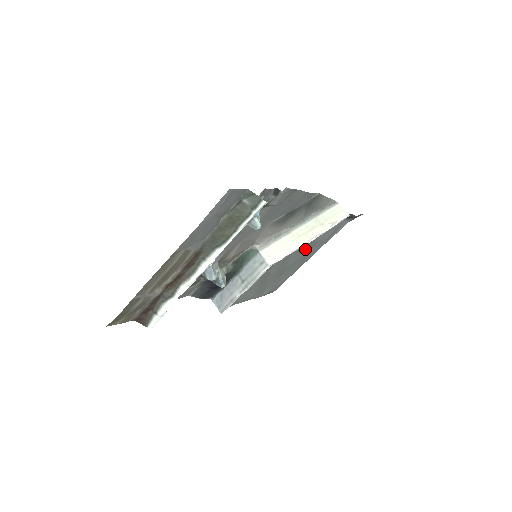
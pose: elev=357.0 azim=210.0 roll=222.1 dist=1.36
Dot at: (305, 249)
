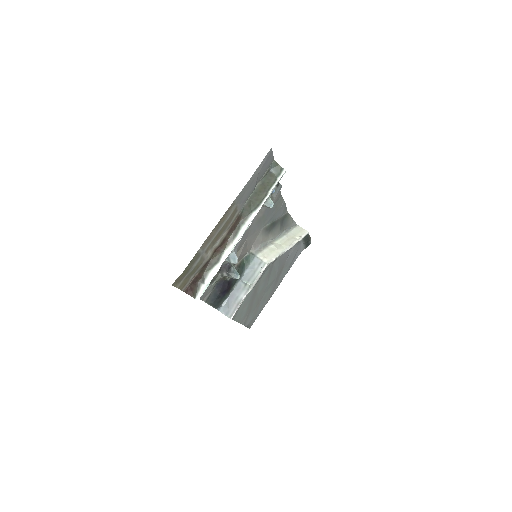
Dot at: (279, 268)
